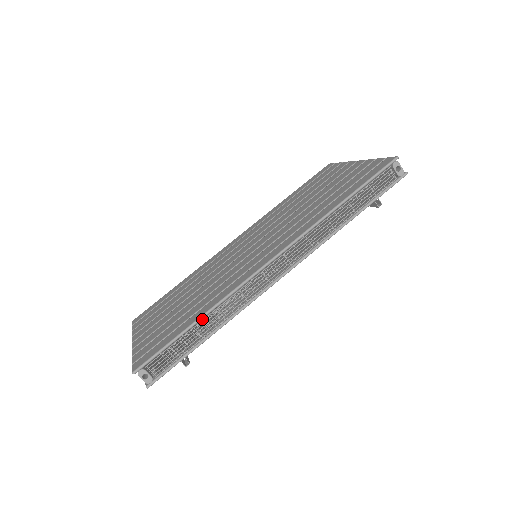
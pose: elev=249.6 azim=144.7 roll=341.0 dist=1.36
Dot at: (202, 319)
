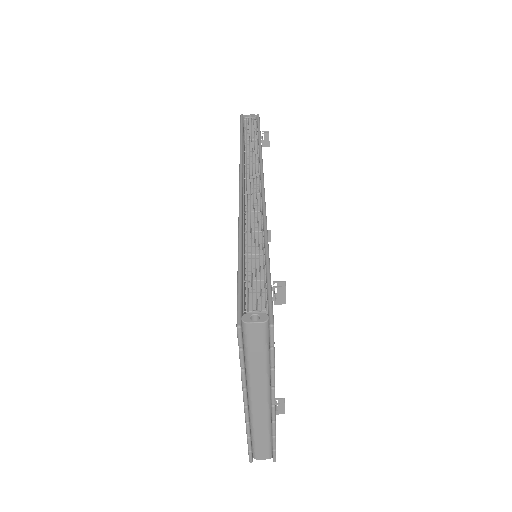
Dot at: occluded
